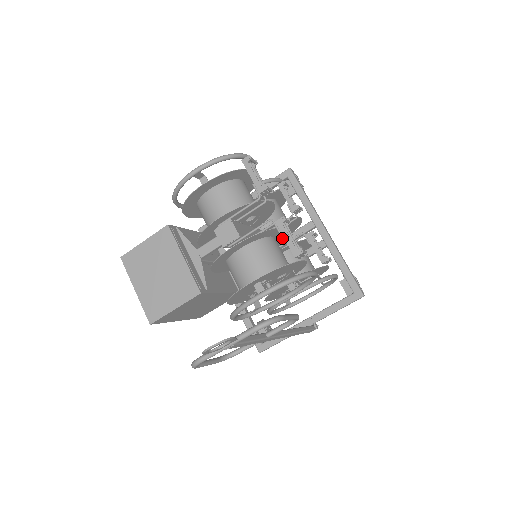
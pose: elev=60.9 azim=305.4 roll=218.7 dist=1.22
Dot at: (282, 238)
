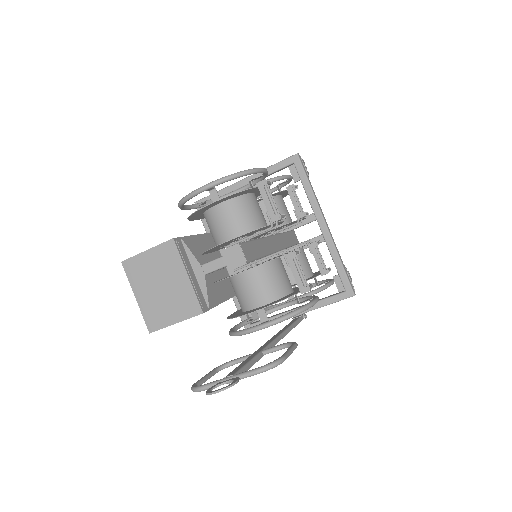
Dot at: occluded
